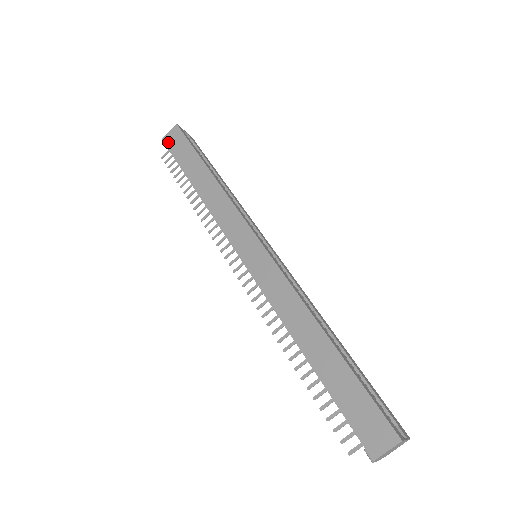
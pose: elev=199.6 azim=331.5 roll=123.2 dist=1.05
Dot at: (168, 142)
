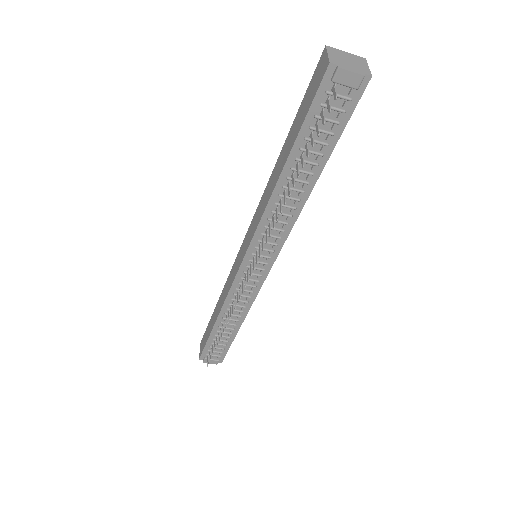
Dot at: (201, 352)
